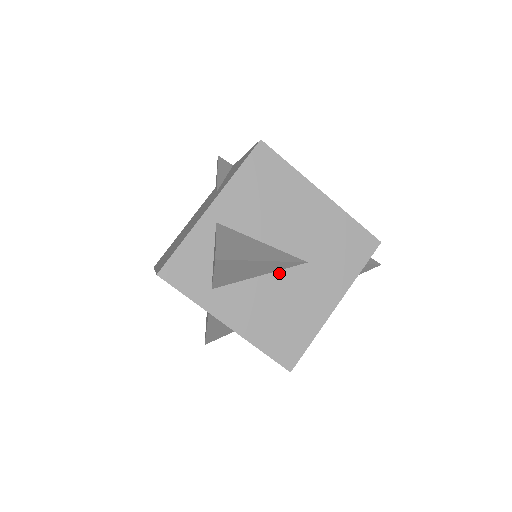
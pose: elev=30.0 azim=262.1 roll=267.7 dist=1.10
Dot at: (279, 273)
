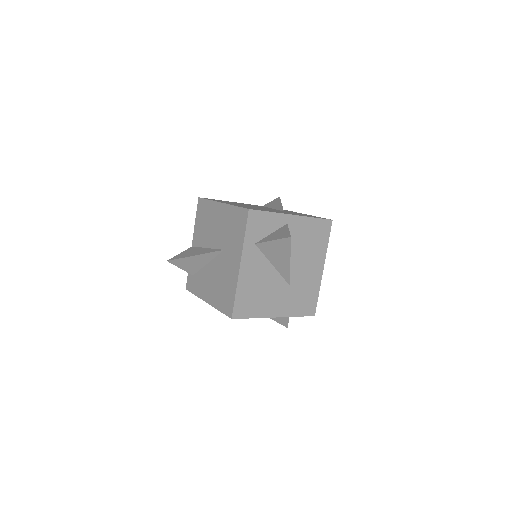
Dot at: (278, 274)
